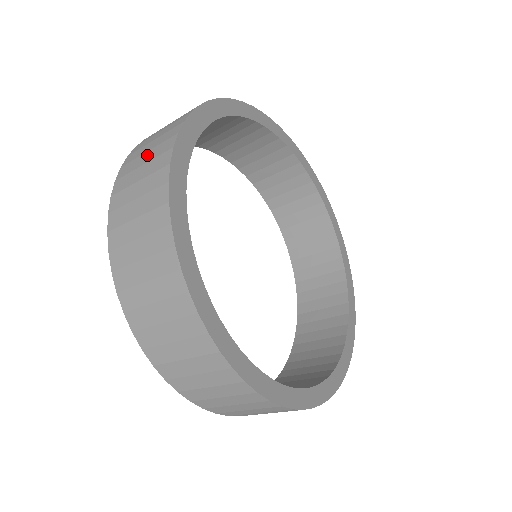
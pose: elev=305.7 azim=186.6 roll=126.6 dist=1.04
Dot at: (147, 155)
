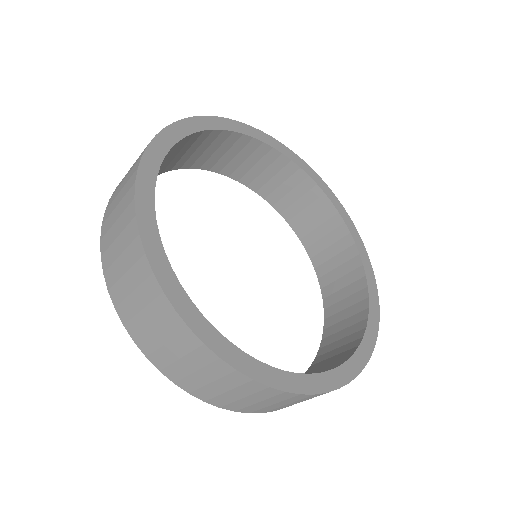
Dot at: occluded
